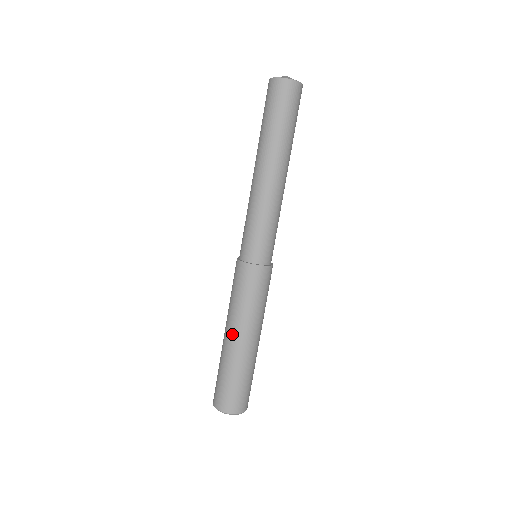
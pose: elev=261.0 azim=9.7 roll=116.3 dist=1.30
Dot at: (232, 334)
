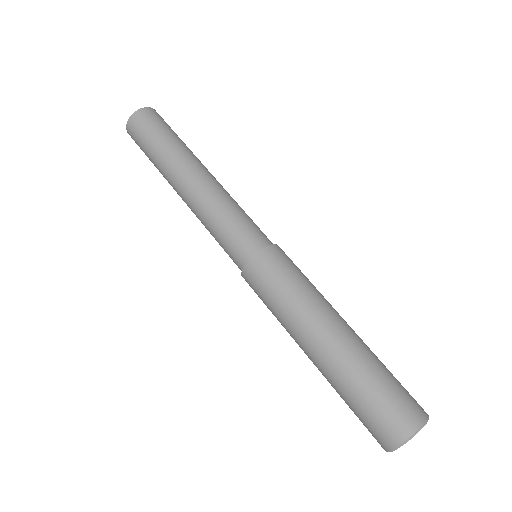
Dot at: (316, 337)
